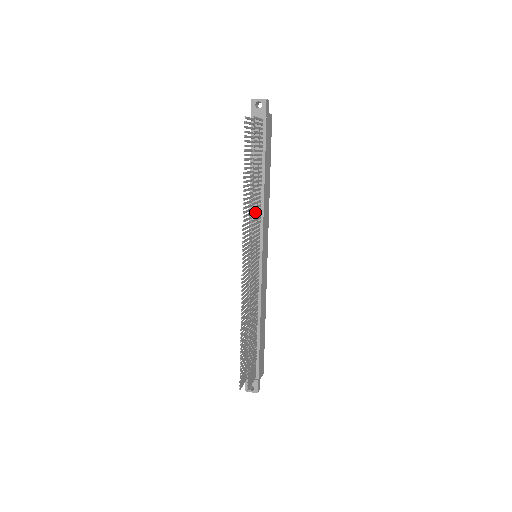
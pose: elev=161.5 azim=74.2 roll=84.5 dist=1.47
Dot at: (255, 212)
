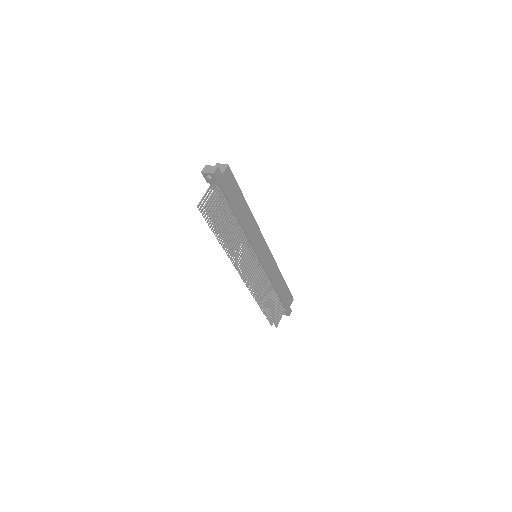
Dot at: (238, 249)
